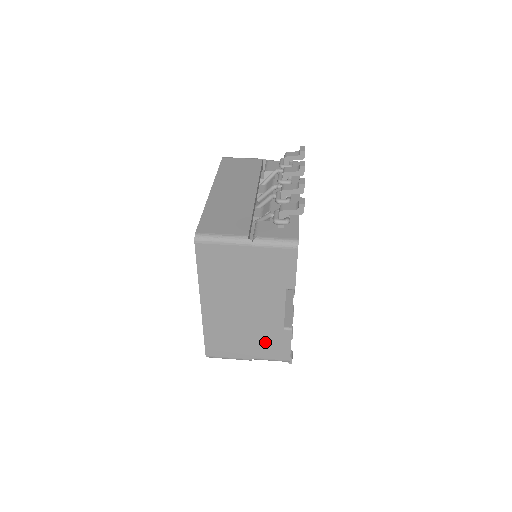
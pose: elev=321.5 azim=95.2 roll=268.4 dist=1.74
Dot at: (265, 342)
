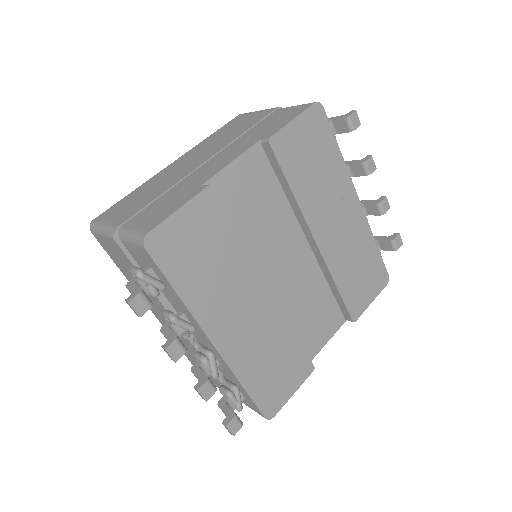
Dot at: (163, 203)
